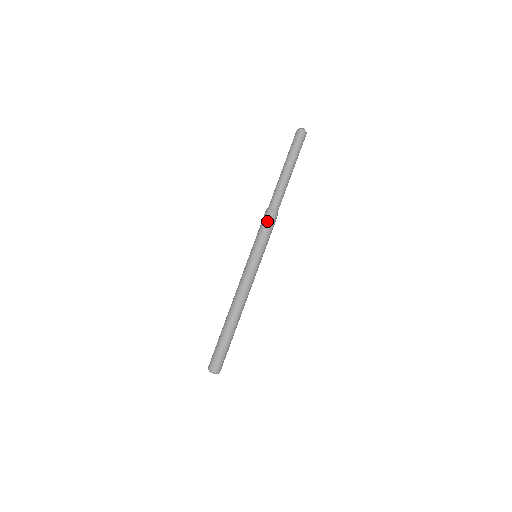
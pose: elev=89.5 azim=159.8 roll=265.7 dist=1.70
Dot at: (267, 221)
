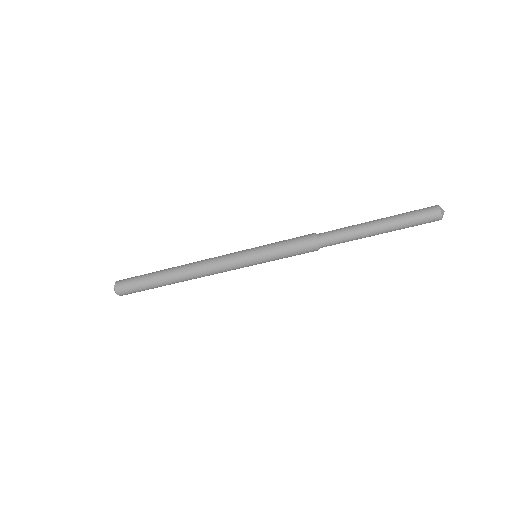
Dot at: occluded
